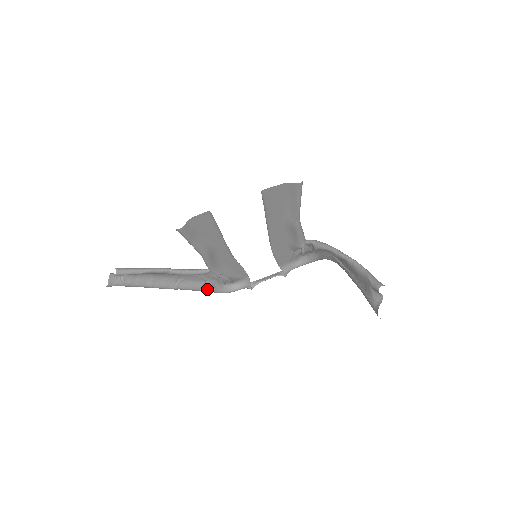
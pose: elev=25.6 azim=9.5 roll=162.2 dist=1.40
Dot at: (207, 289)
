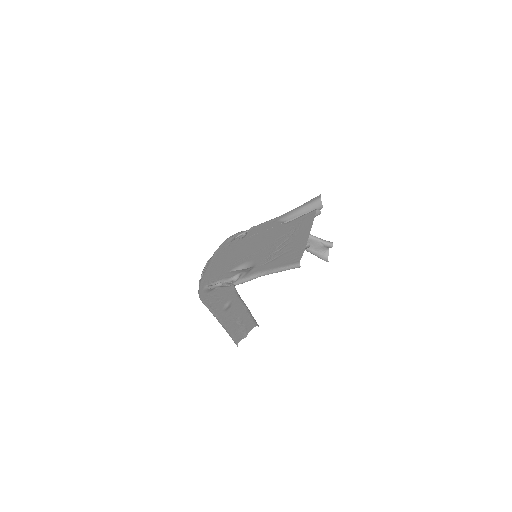
Dot at: occluded
